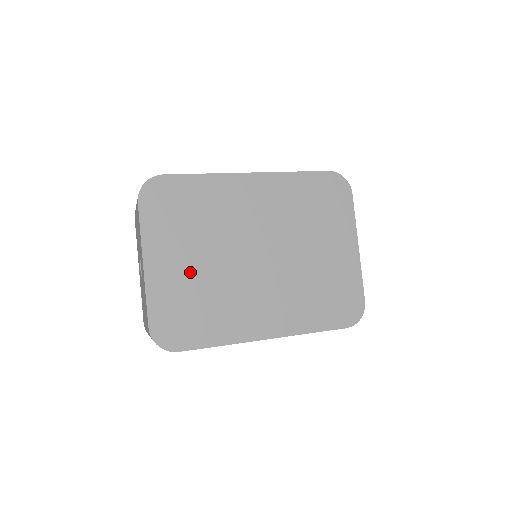
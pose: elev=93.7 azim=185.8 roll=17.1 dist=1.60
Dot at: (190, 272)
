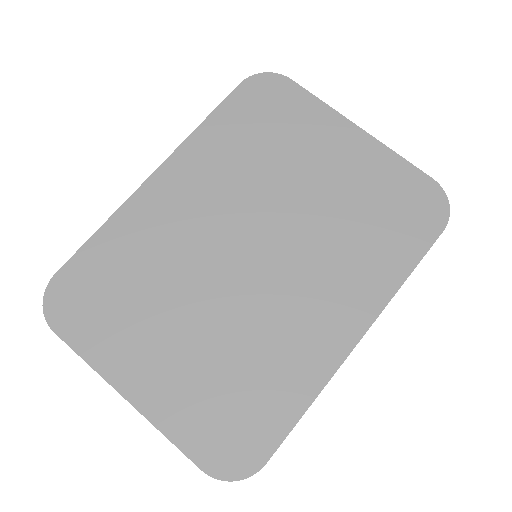
Dot at: (189, 352)
